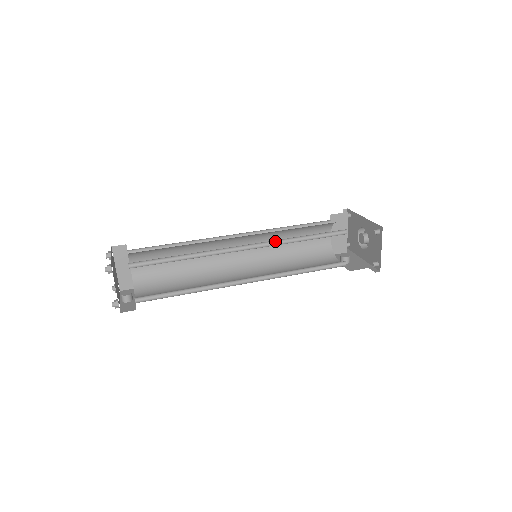
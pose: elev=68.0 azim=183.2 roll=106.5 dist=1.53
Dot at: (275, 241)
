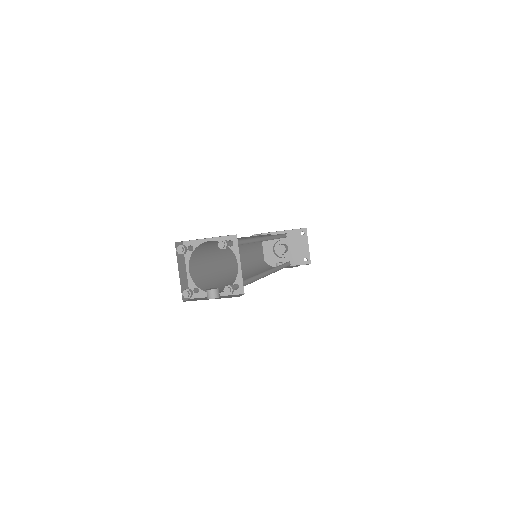
Dot at: (271, 237)
